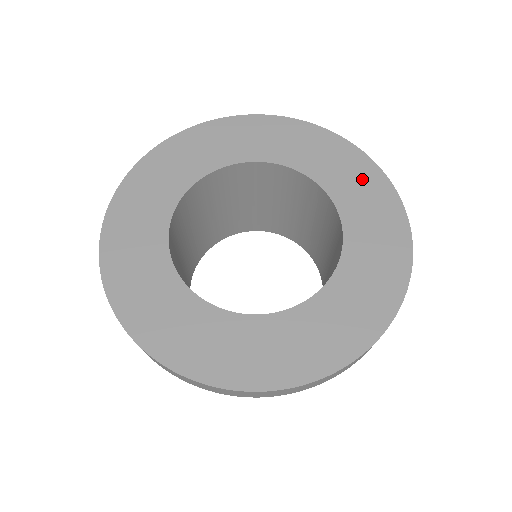
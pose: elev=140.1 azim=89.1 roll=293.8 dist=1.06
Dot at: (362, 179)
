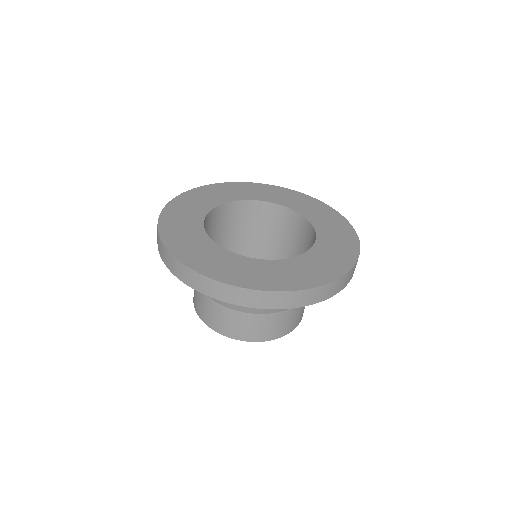
Dot at: (334, 221)
